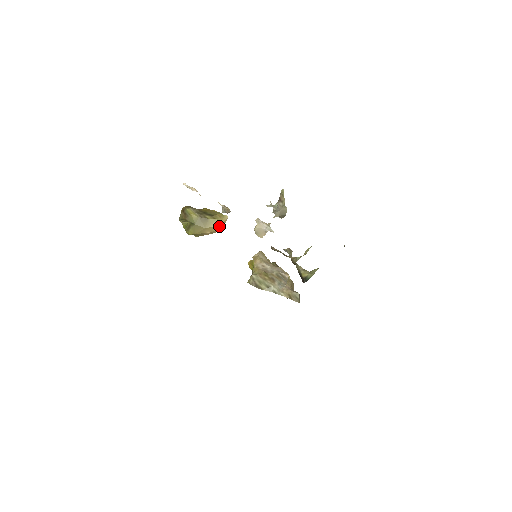
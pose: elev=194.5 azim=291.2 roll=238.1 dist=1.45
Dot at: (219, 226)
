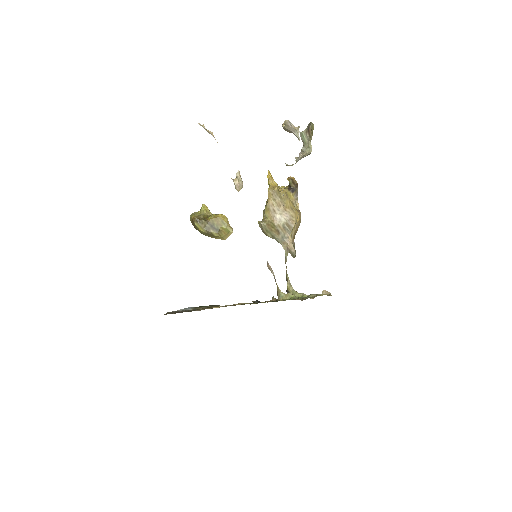
Dot at: occluded
